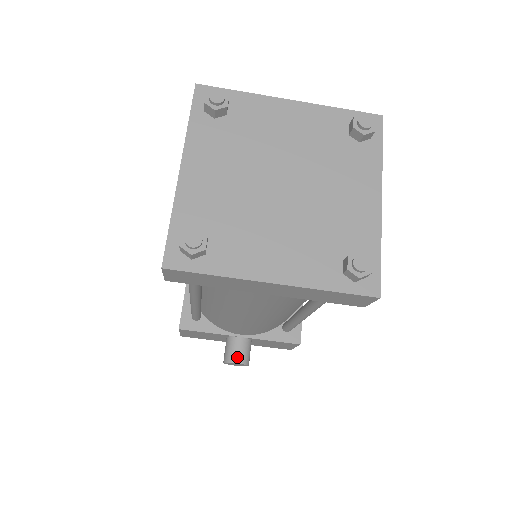
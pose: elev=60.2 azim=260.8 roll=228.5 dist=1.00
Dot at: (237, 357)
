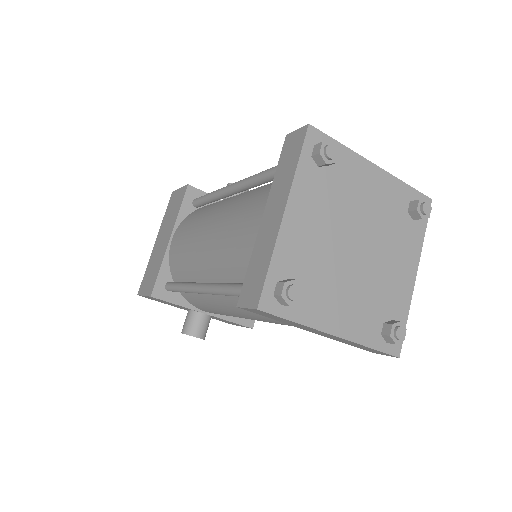
Dot at: (199, 332)
